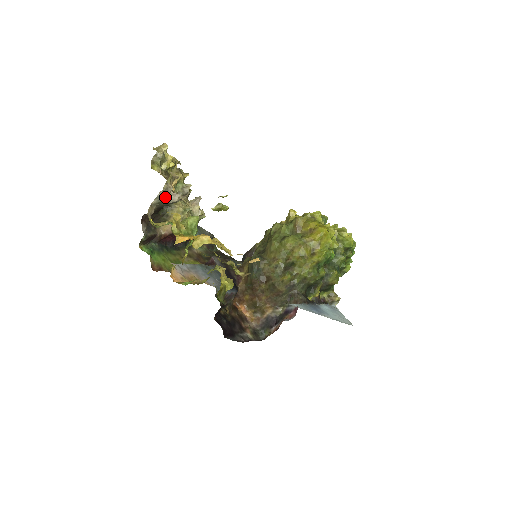
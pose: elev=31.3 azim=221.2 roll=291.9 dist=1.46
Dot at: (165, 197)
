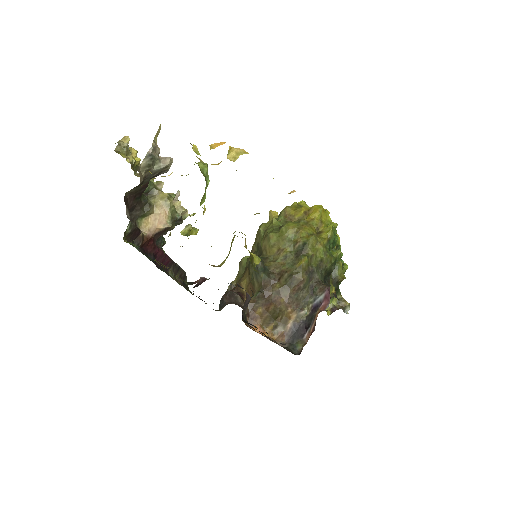
Dot at: (155, 158)
